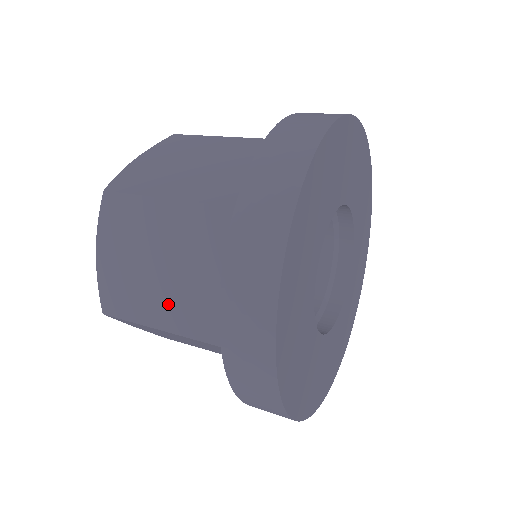
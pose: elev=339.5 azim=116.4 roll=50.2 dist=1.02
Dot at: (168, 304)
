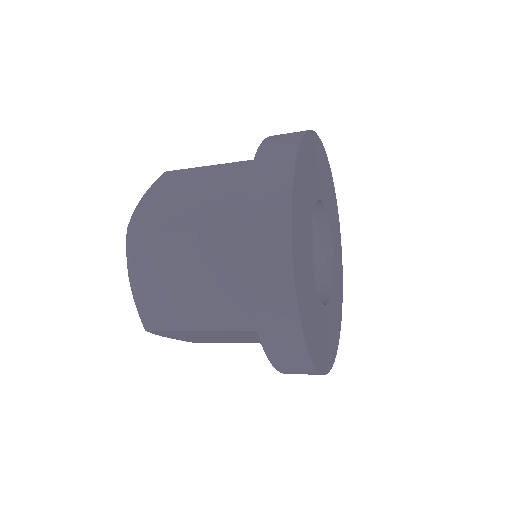
Dot at: (196, 210)
